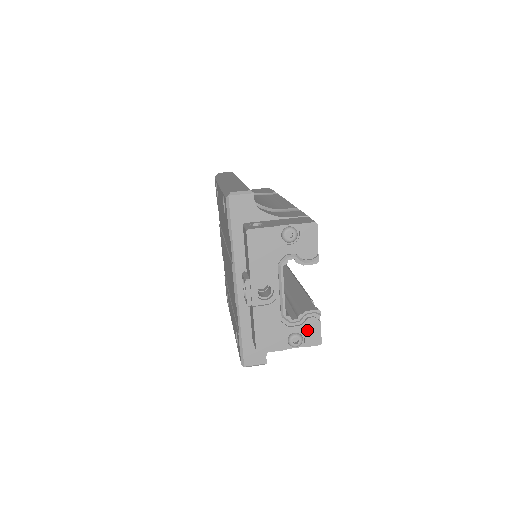
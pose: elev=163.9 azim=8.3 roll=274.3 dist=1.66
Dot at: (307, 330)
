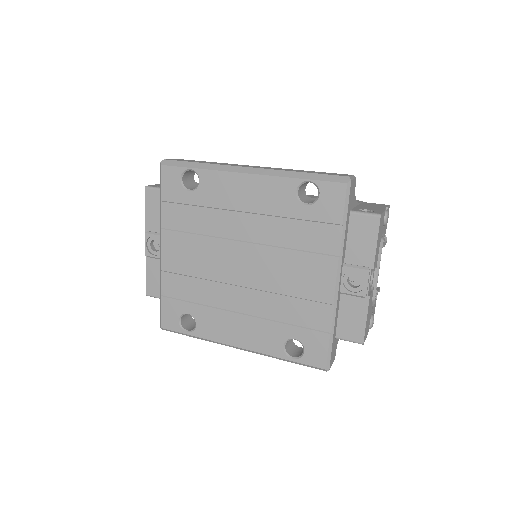
Dot at: occluded
